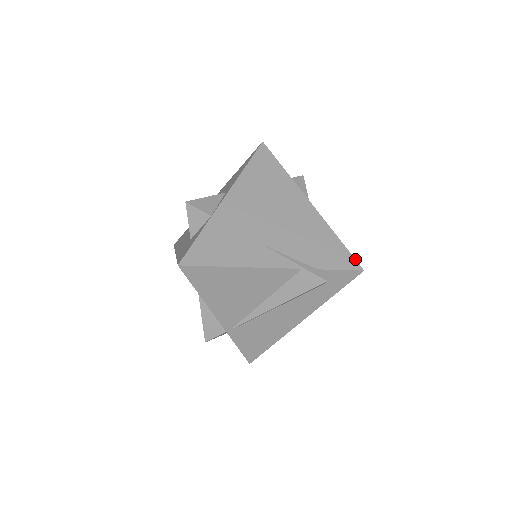
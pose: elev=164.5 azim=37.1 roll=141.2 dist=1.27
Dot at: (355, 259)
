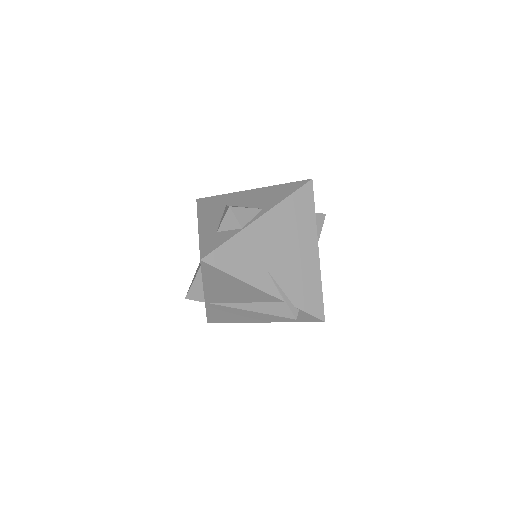
Dot at: occluded
